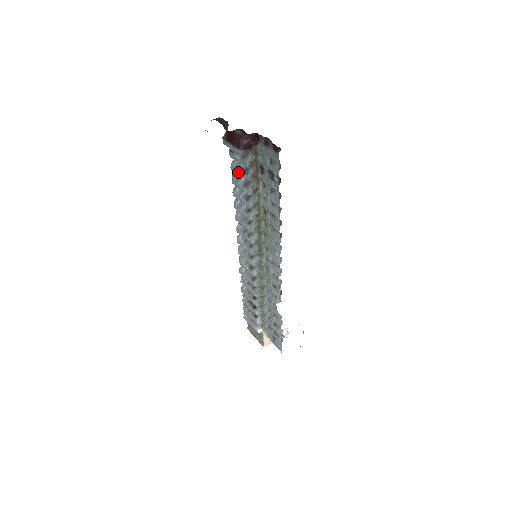
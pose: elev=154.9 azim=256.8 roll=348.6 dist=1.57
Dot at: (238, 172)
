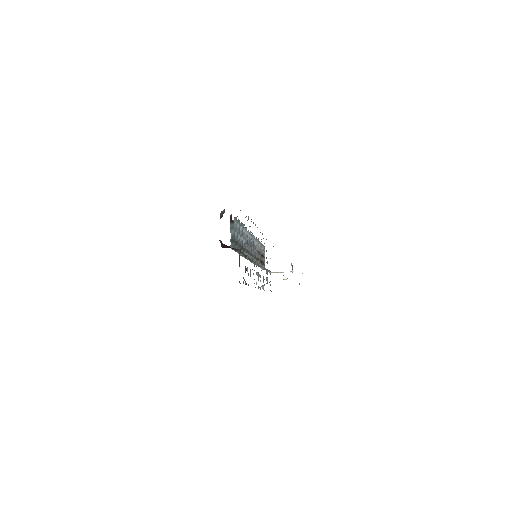
Dot at: occluded
